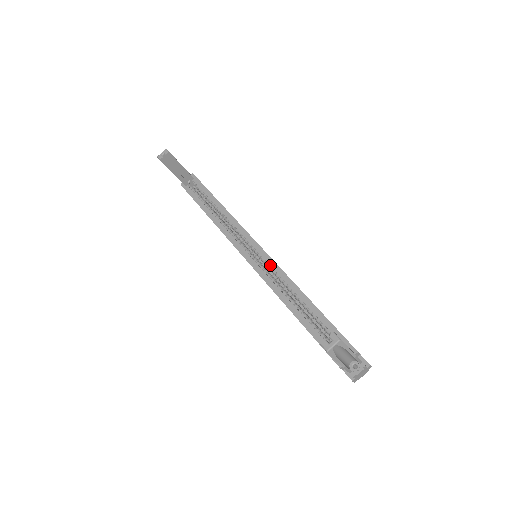
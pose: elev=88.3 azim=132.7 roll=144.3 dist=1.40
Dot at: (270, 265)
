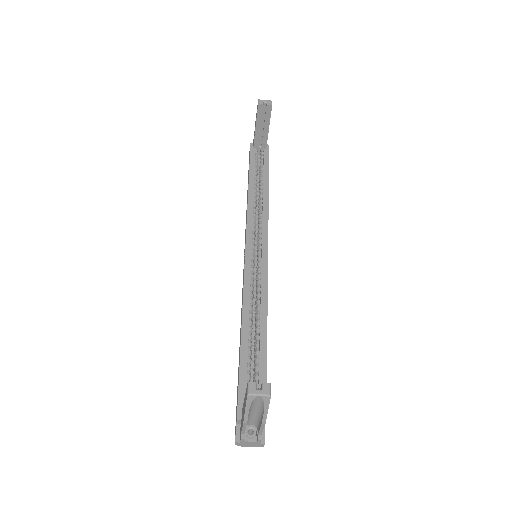
Dot at: (261, 274)
